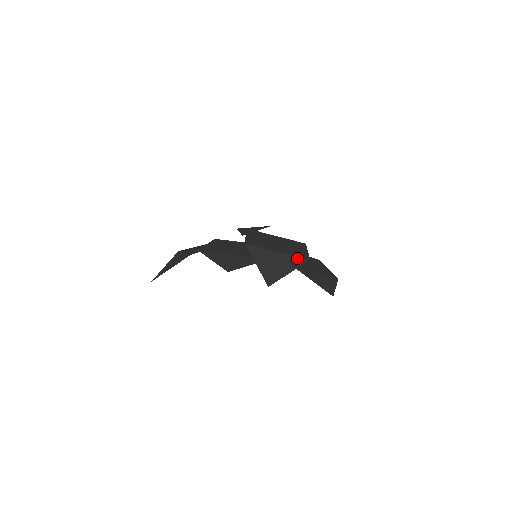
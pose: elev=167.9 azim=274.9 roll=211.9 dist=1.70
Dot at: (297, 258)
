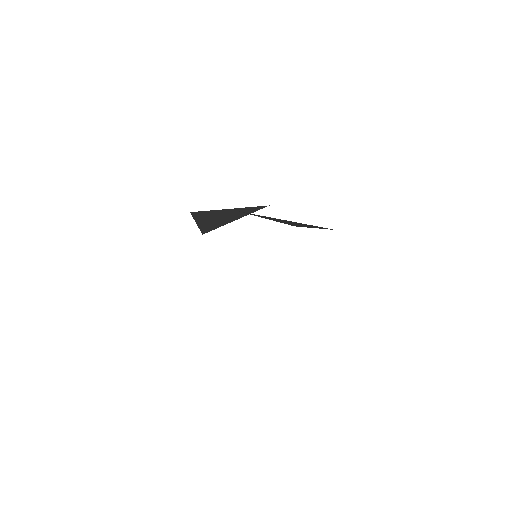
Dot at: (252, 208)
